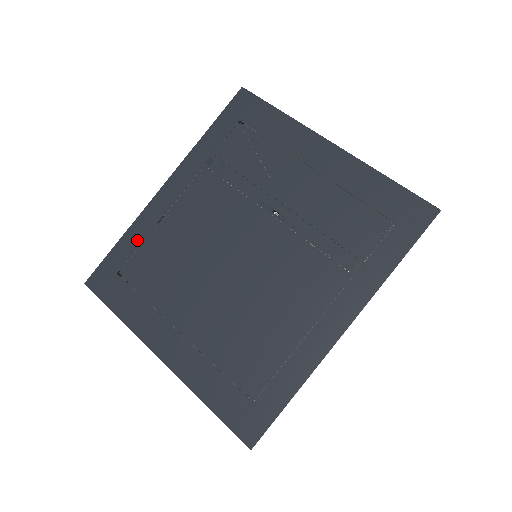
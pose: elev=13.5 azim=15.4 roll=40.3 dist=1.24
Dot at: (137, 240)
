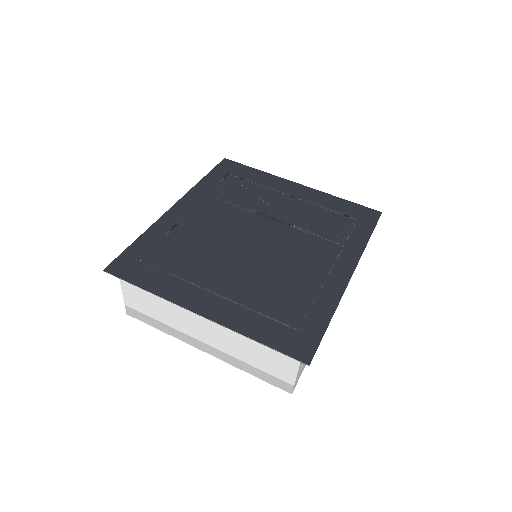
Dot at: (156, 238)
